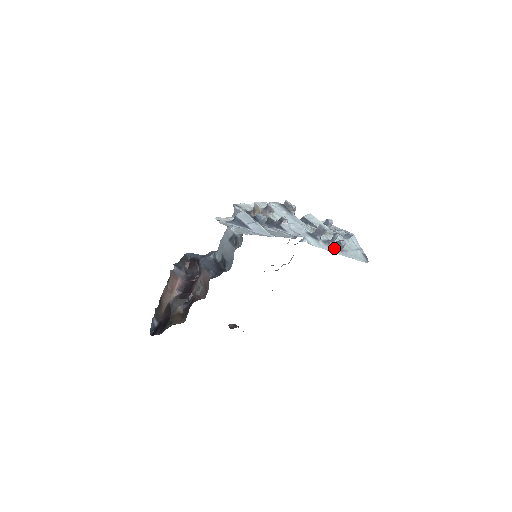
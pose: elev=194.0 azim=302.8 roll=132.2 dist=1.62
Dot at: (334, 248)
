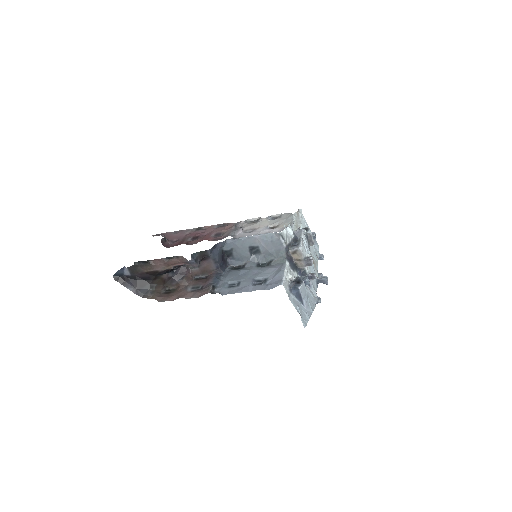
Dot at: occluded
